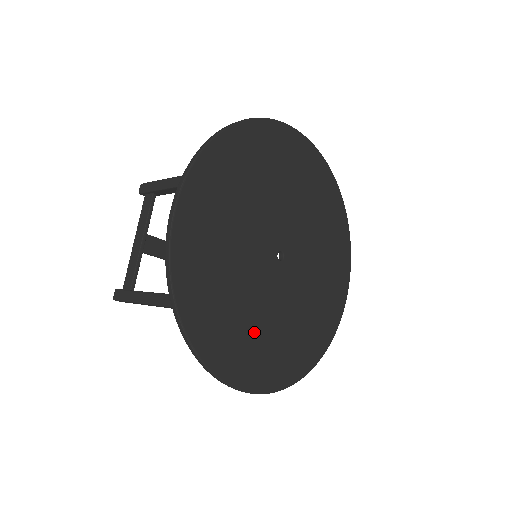
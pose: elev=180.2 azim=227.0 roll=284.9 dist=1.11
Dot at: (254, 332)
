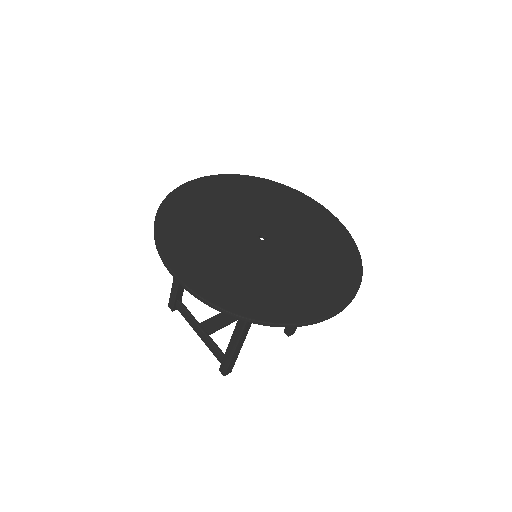
Dot at: (294, 285)
